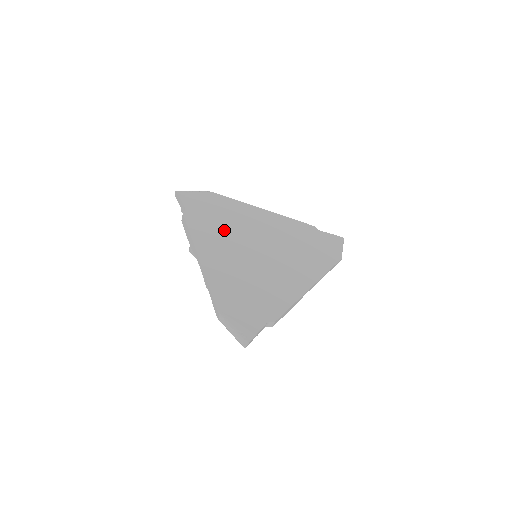
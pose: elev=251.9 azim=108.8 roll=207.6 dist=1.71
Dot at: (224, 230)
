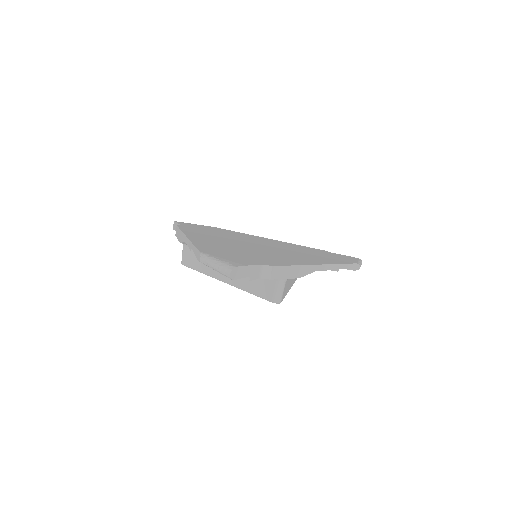
Dot at: (220, 235)
